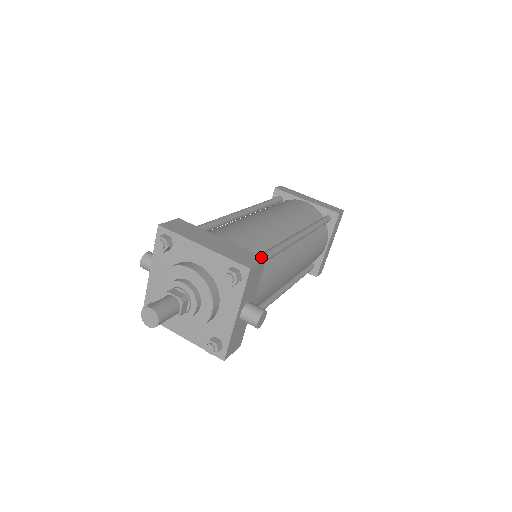
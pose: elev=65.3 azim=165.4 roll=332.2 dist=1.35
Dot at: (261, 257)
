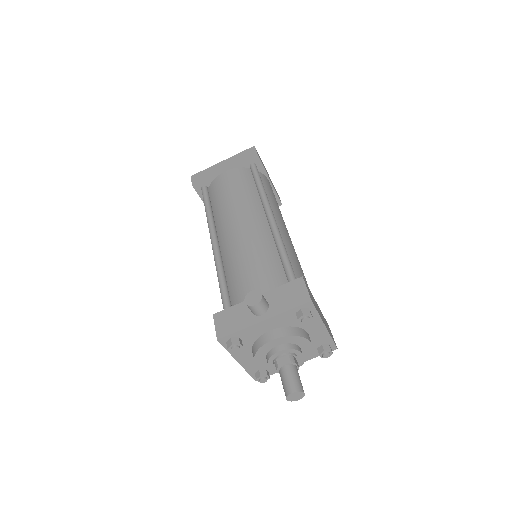
Dot at: occluded
